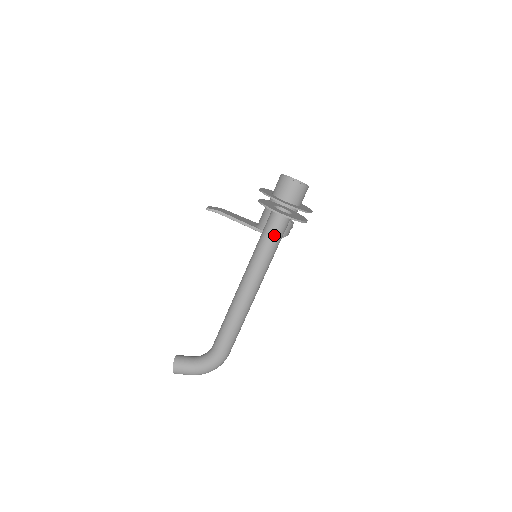
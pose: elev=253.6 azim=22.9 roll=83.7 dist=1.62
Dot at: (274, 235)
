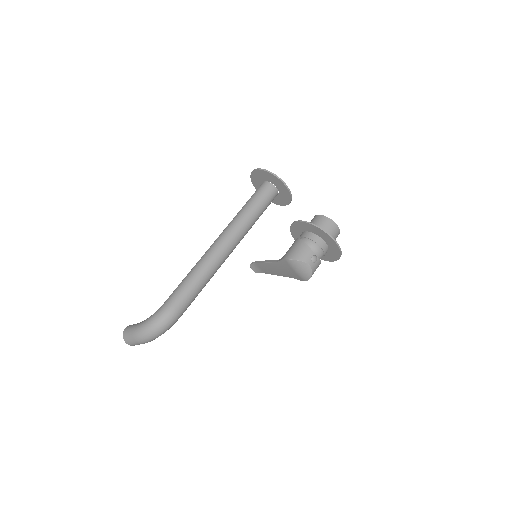
Dot at: (253, 197)
